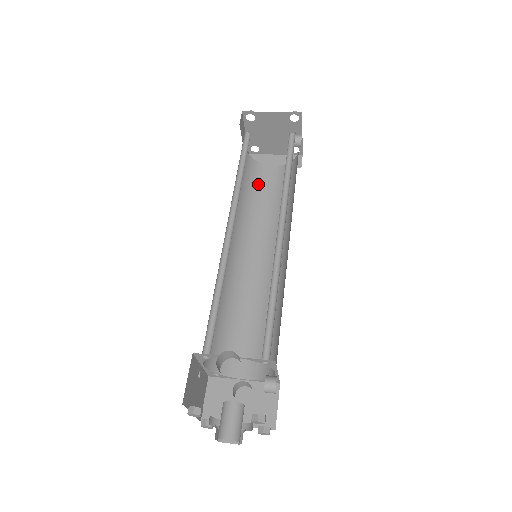
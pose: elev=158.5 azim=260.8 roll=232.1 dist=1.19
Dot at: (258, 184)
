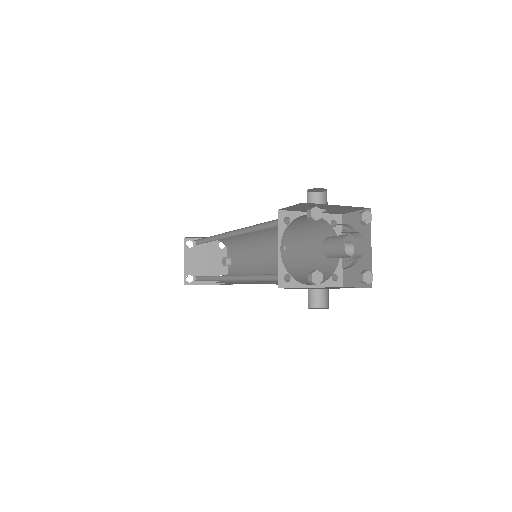
Dot at: occluded
